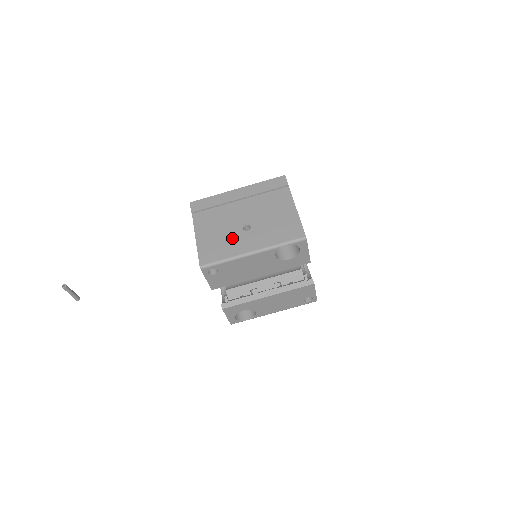
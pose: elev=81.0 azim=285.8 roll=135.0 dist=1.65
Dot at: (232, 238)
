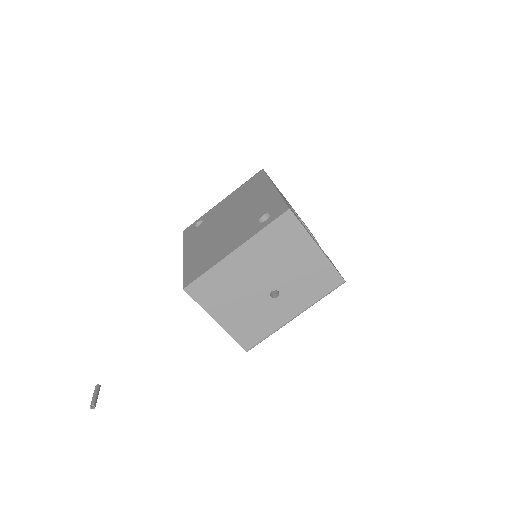
Dot at: (264, 312)
